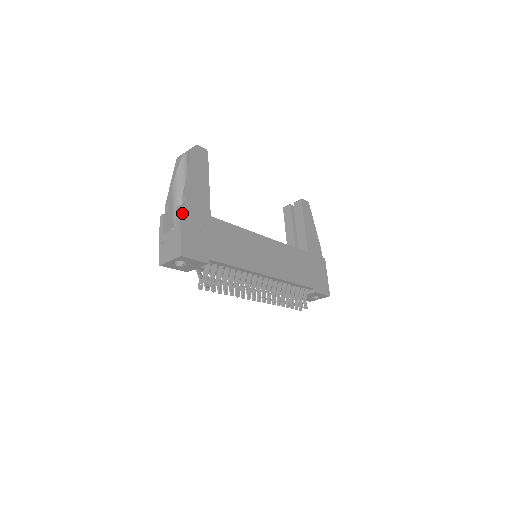
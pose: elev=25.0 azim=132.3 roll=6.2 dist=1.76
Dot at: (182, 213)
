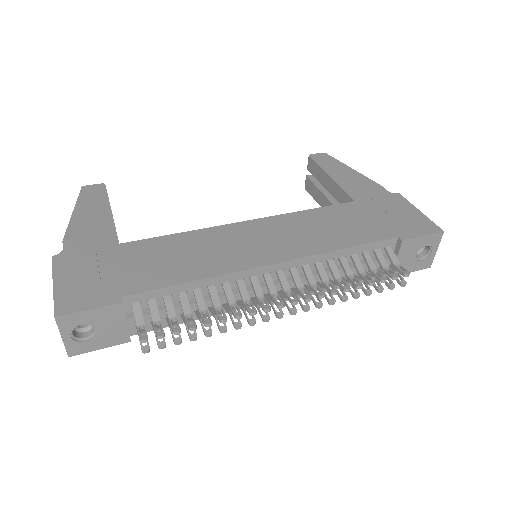
Dot at: (56, 264)
